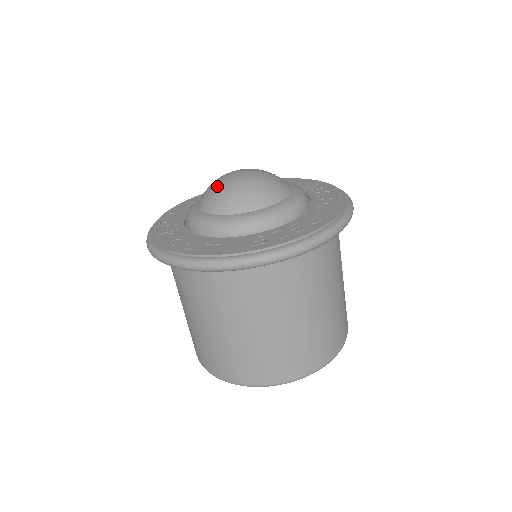
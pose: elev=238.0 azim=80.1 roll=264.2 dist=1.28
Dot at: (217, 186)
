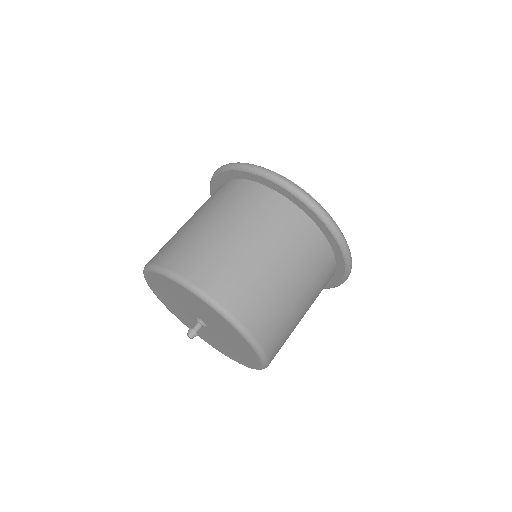
Dot at: occluded
